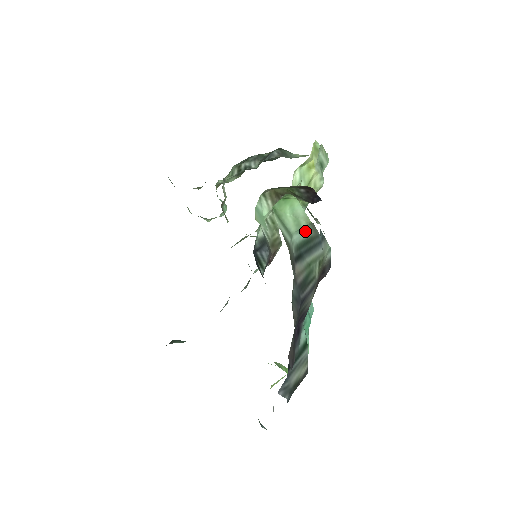
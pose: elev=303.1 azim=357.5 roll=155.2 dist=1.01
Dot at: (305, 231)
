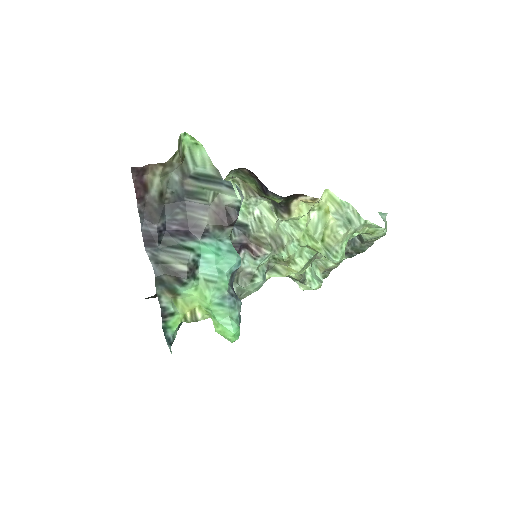
Dot at: (210, 170)
